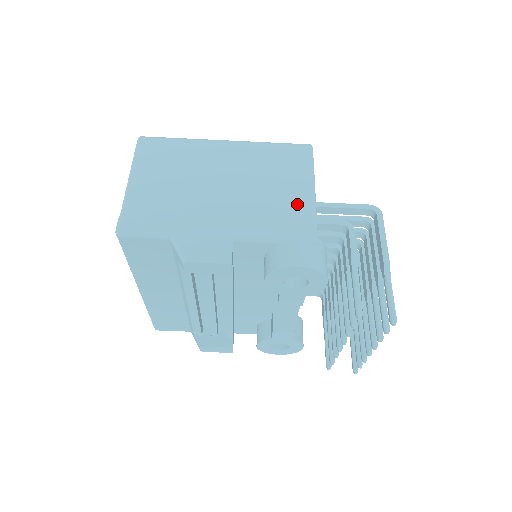
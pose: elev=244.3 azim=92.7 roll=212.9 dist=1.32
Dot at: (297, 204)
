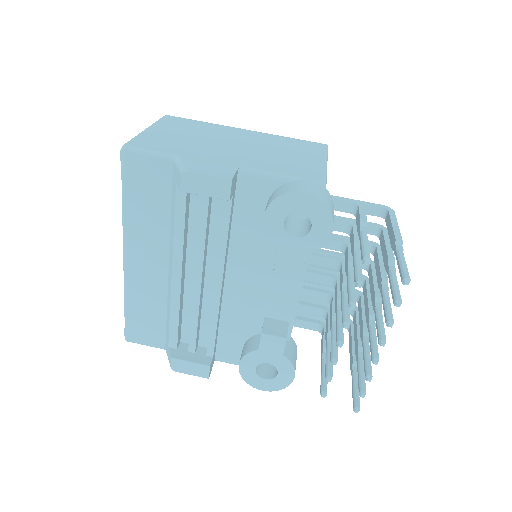
Dot at: (308, 164)
